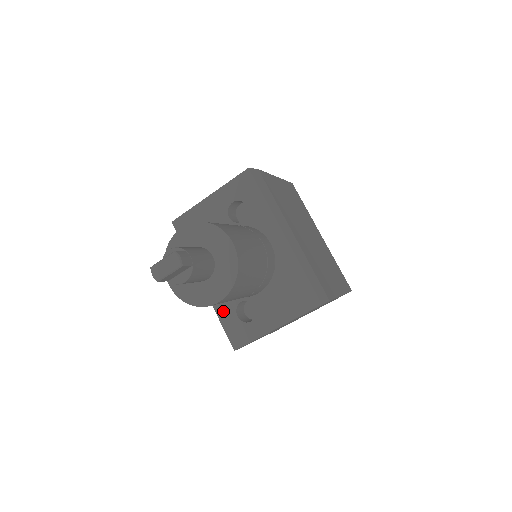
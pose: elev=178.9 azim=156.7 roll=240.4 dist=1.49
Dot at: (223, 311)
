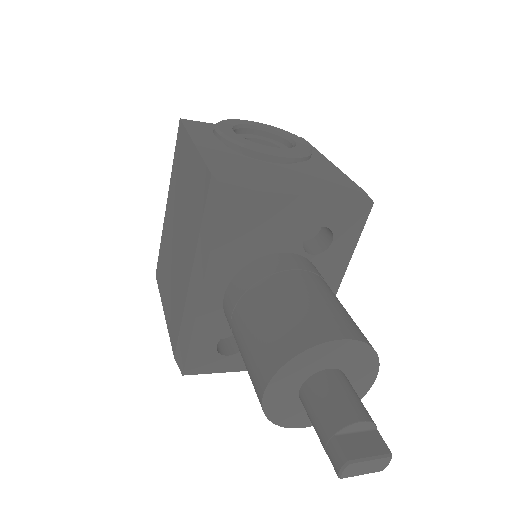
Dot at: (204, 334)
